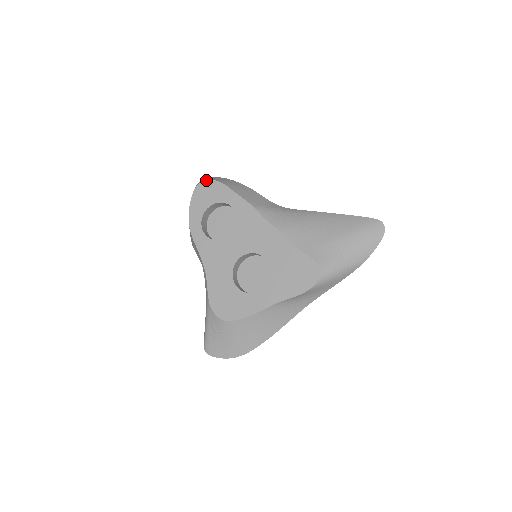
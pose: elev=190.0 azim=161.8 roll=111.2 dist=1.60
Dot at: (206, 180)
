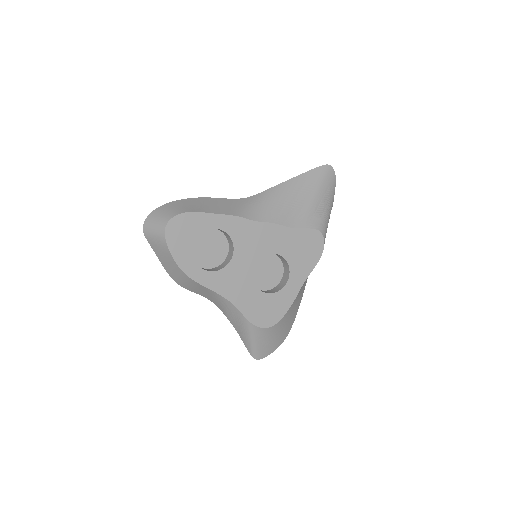
Dot at: (172, 219)
